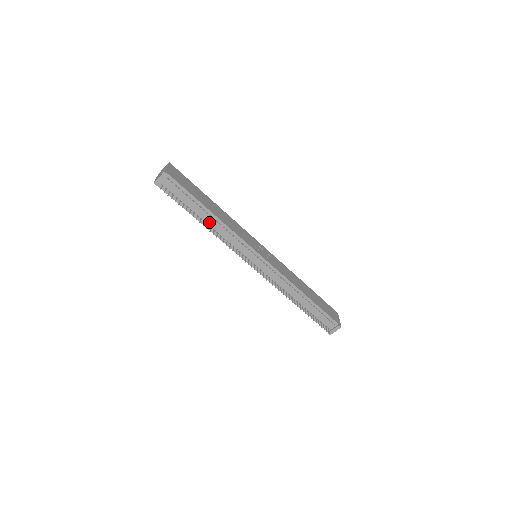
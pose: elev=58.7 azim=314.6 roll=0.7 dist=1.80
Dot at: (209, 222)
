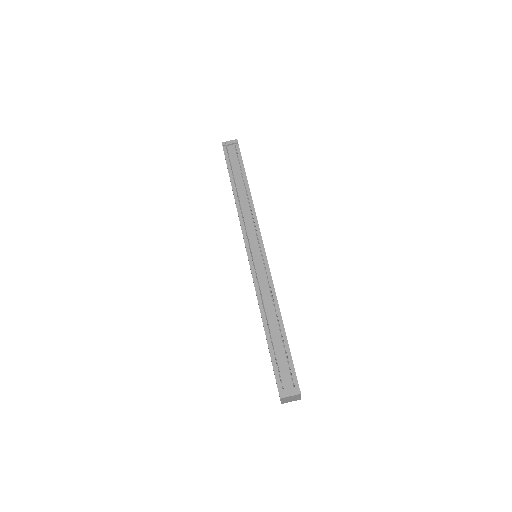
Dot at: (240, 193)
